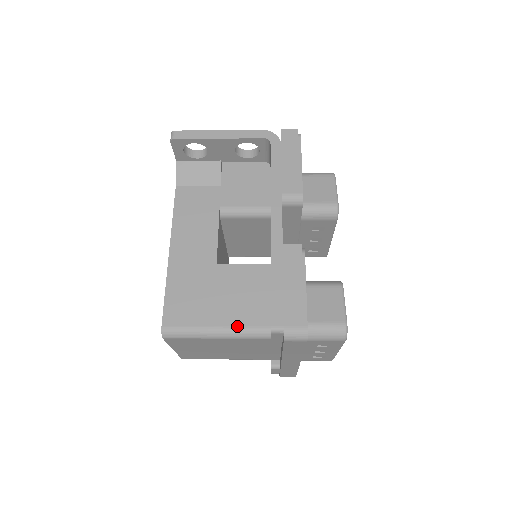
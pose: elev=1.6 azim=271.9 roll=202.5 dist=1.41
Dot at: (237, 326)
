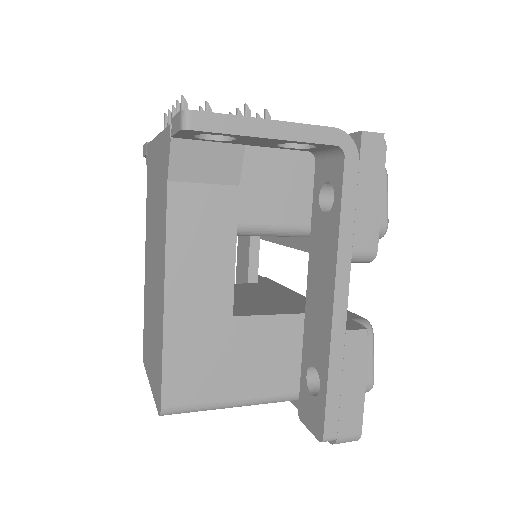
Dot at: (258, 397)
